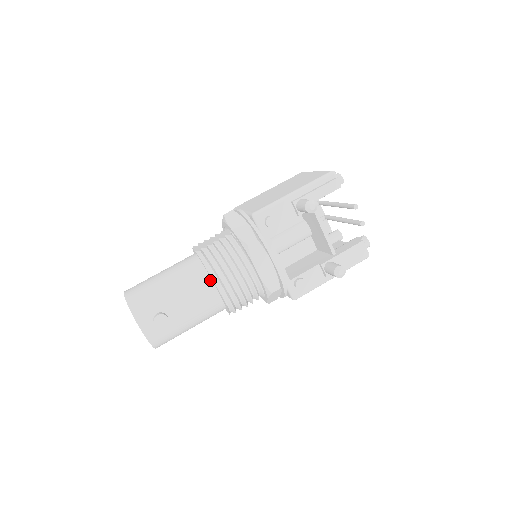
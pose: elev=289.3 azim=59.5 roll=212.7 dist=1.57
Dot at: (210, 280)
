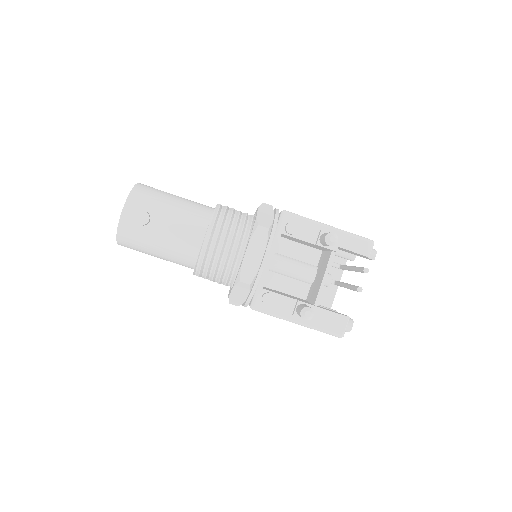
Dot at: (206, 228)
